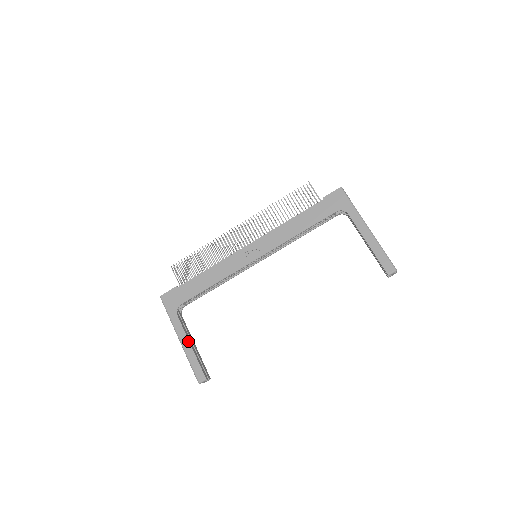
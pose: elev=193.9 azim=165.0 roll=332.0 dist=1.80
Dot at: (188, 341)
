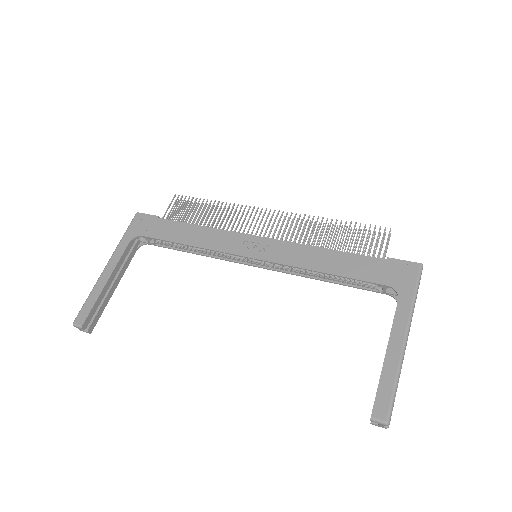
Dot at: (110, 275)
